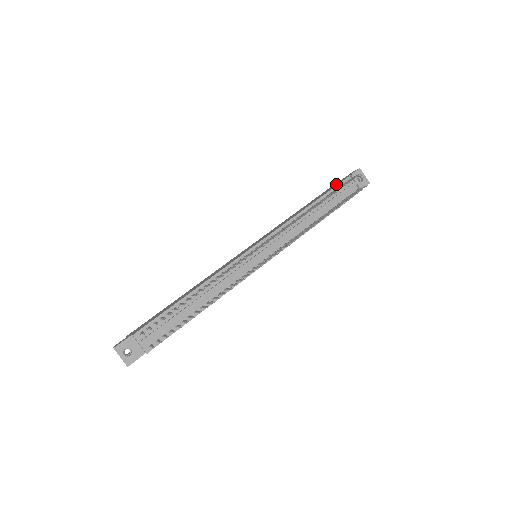
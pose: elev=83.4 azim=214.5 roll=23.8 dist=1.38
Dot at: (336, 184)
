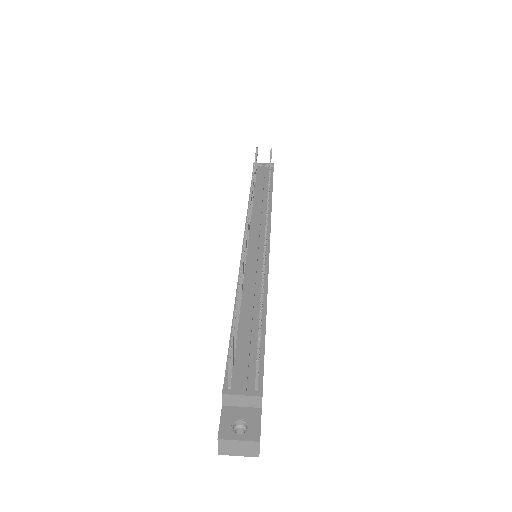
Dot at: occluded
